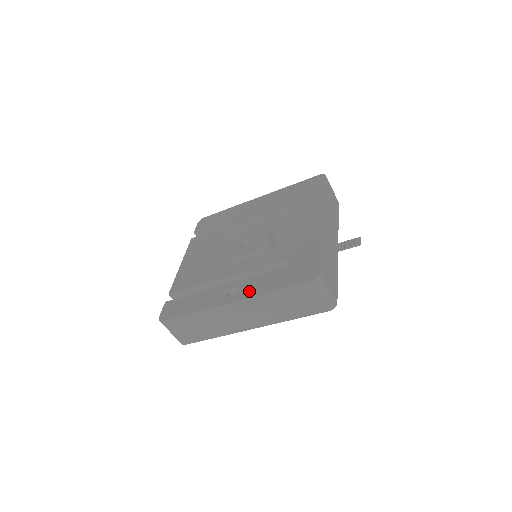
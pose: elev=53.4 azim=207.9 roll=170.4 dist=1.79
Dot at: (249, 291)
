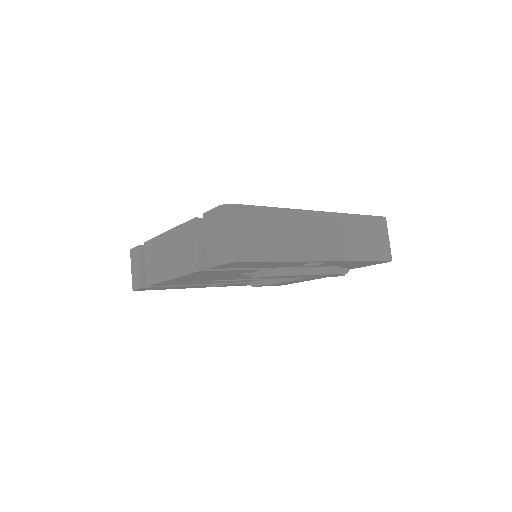
Dot at: occluded
